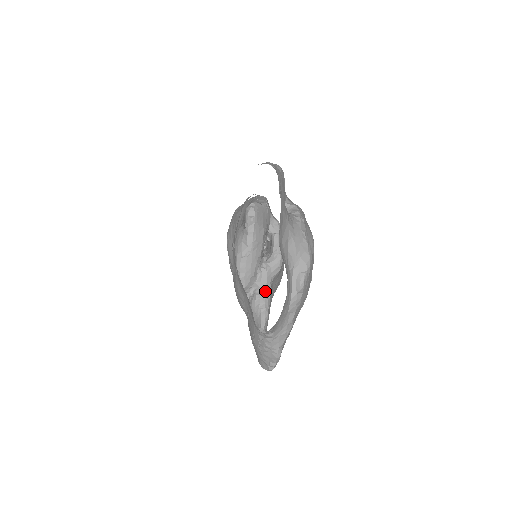
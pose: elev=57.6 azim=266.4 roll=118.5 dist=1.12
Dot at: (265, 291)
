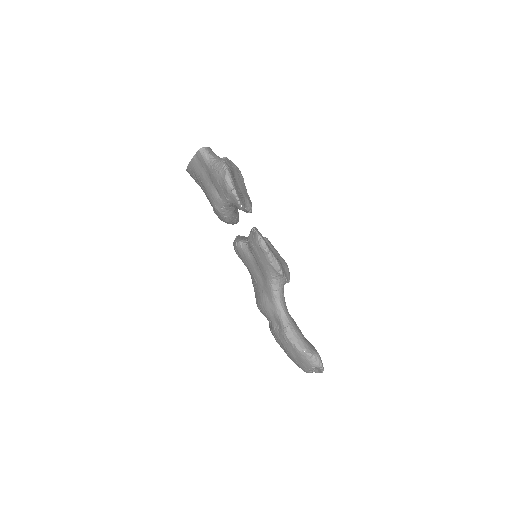
Dot at: occluded
